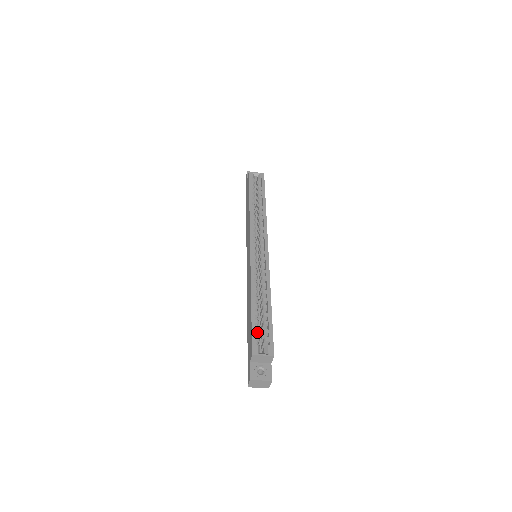
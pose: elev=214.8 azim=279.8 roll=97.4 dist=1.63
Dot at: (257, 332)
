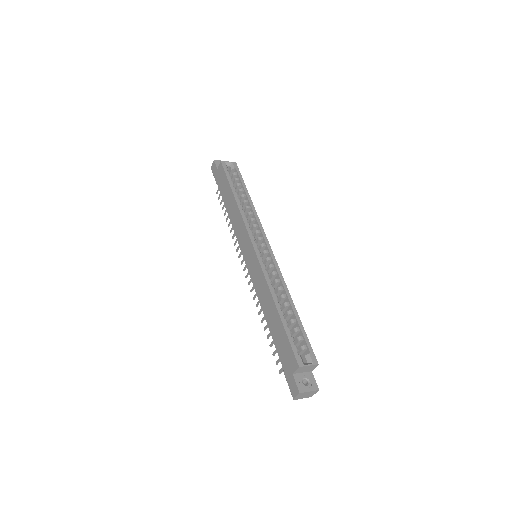
Dot at: (293, 341)
